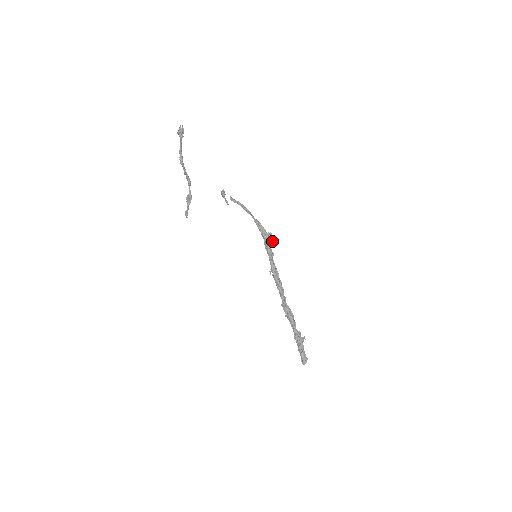
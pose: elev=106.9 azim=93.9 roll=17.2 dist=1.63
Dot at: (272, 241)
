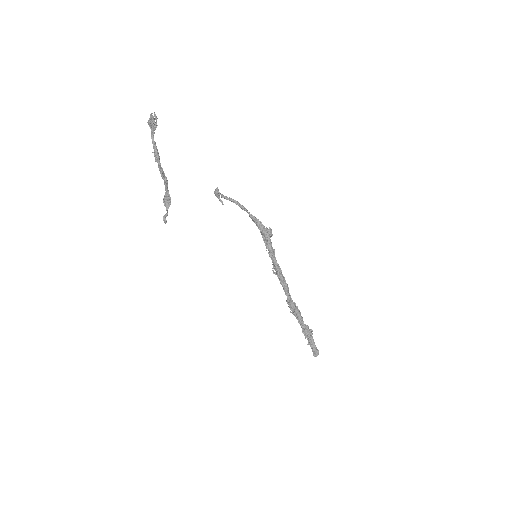
Dot at: (271, 236)
